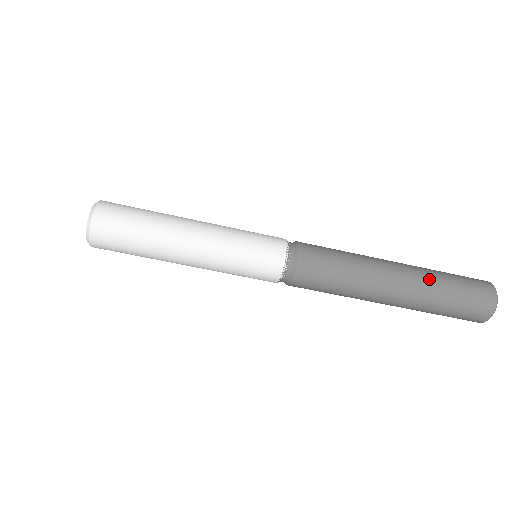
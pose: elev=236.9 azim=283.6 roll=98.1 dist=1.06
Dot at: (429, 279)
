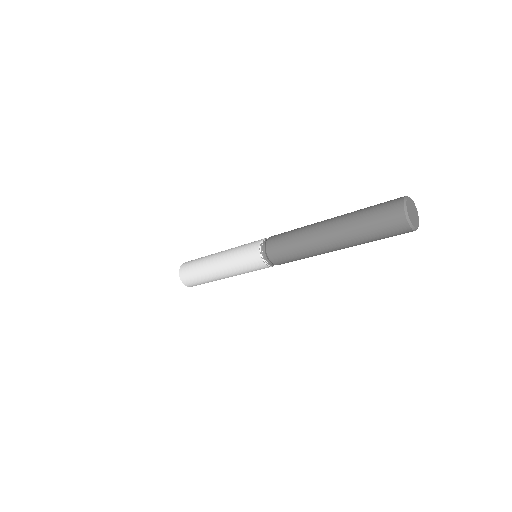
Dot at: (348, 226)
